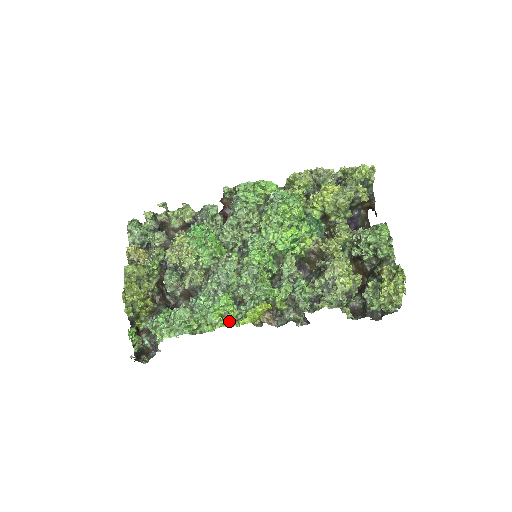
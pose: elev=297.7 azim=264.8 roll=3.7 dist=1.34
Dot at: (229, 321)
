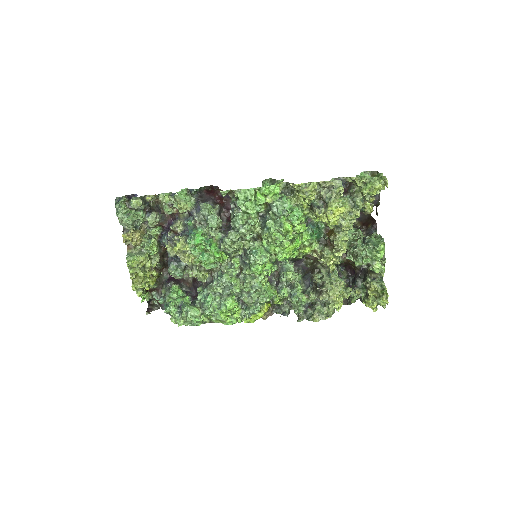
Dot at: (235, 320)
